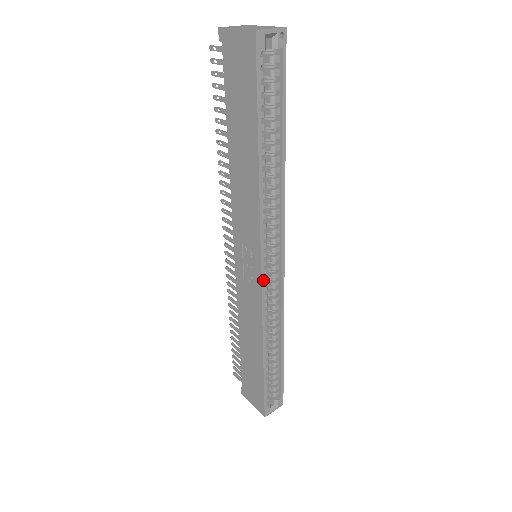
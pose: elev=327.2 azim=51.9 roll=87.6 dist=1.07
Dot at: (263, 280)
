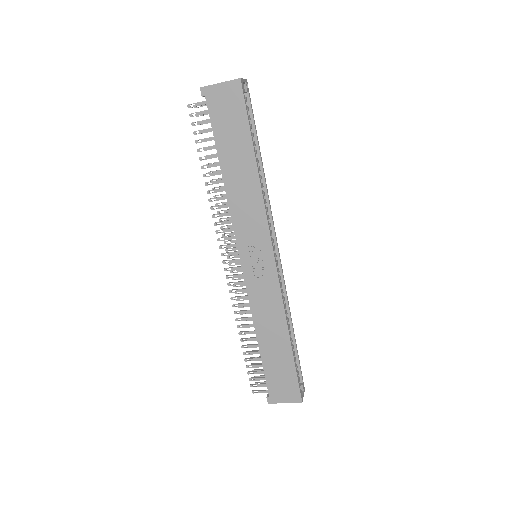
Dot at: (276, 264)
